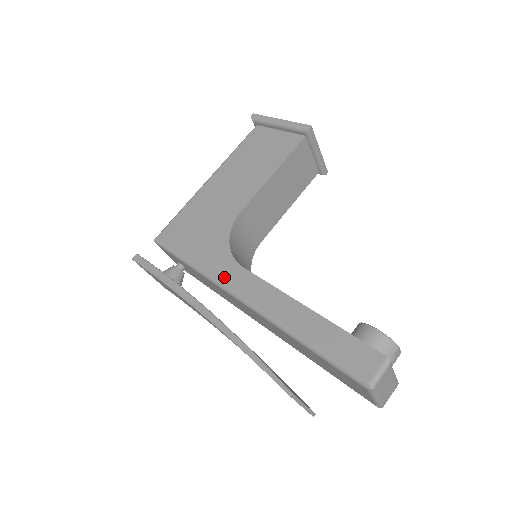
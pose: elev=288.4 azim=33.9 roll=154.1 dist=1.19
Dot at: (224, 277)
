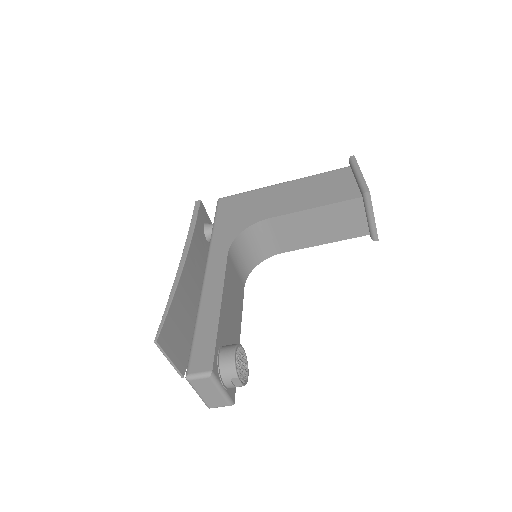
Dot at: (214, 250)
